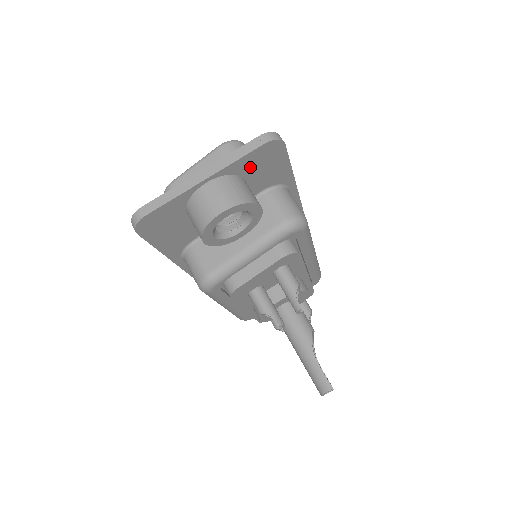
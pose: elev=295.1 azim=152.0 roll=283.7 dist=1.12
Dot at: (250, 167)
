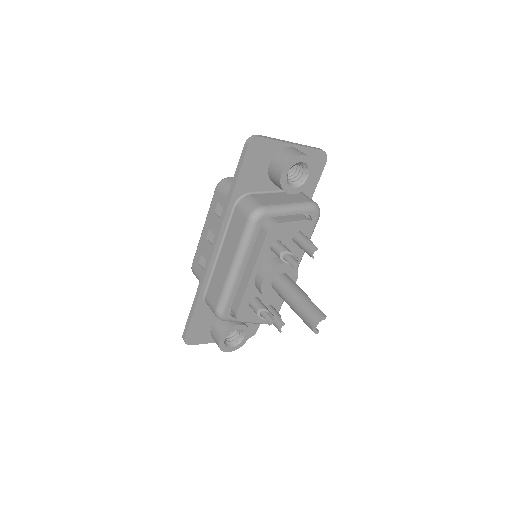
Dot at: occluded
